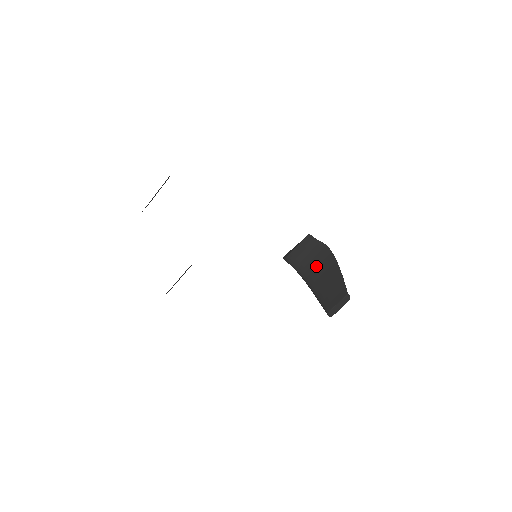
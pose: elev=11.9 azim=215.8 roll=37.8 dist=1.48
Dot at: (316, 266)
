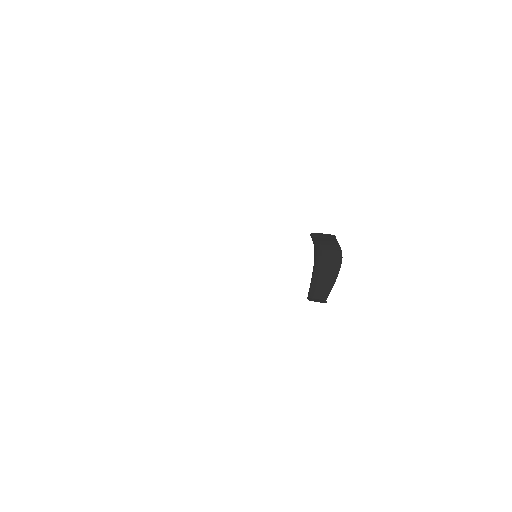
Dot at: (326, 260)
